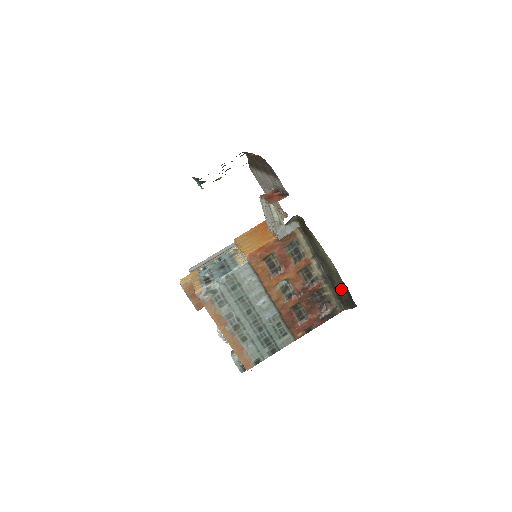
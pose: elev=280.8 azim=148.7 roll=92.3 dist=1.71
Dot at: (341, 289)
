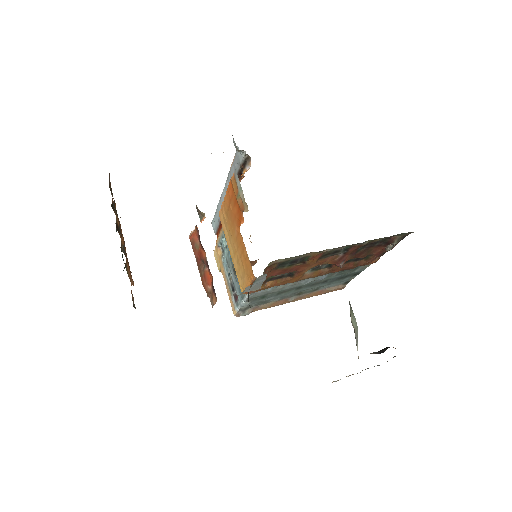
Dot at: occluded
